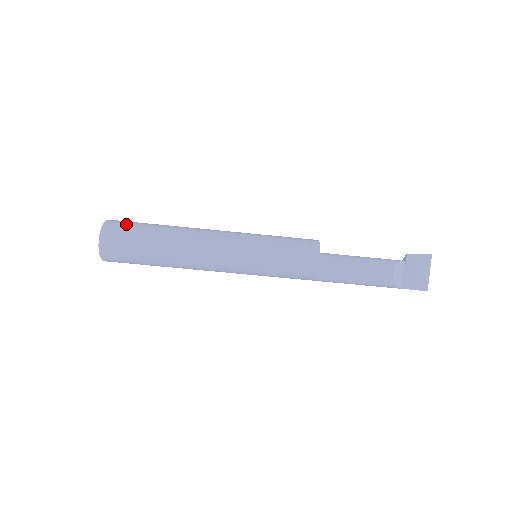
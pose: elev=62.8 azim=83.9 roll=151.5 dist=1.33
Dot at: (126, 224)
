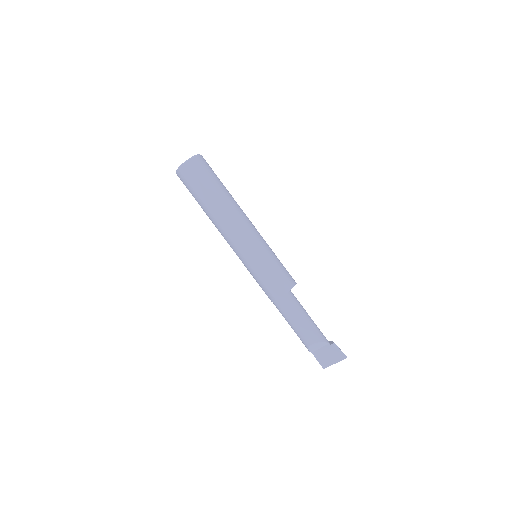
Dot at: (203, 170)
